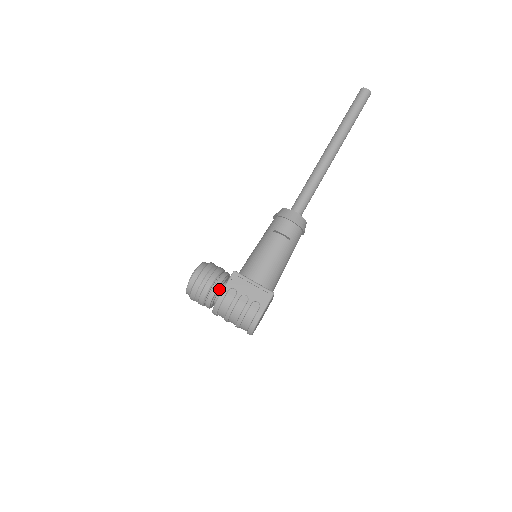
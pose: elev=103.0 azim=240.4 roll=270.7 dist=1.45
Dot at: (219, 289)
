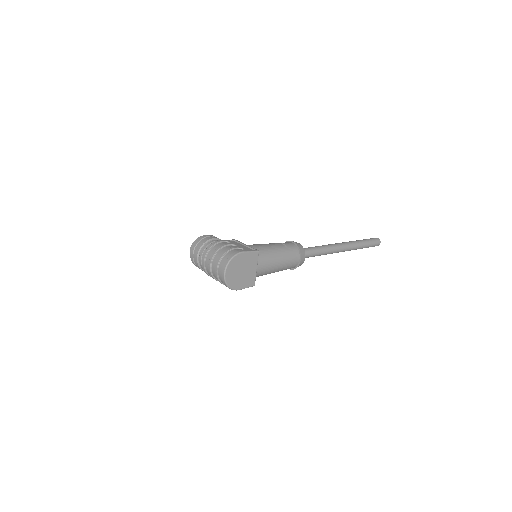
Dot at: occluded
